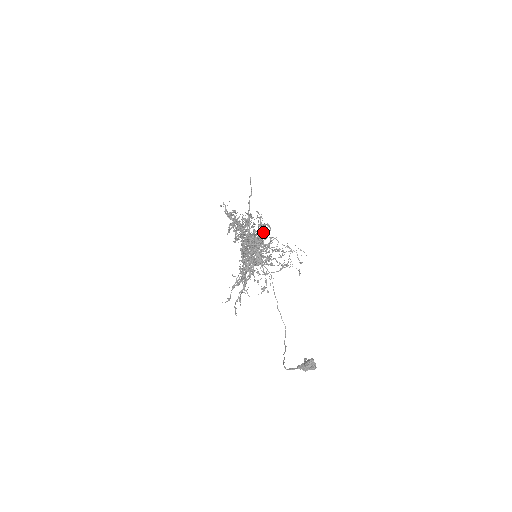
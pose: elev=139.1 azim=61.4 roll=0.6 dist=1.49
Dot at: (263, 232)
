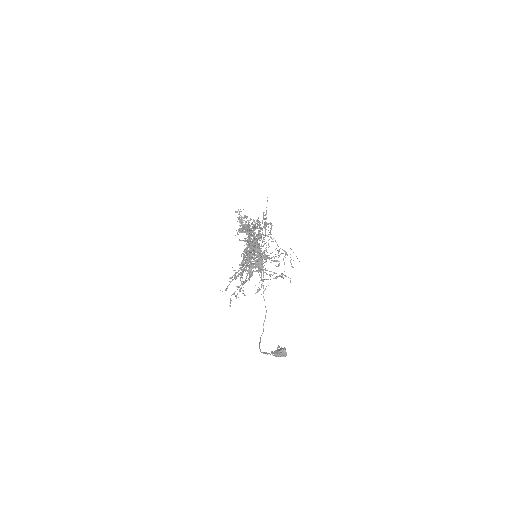
Dot at: (265, 230)
